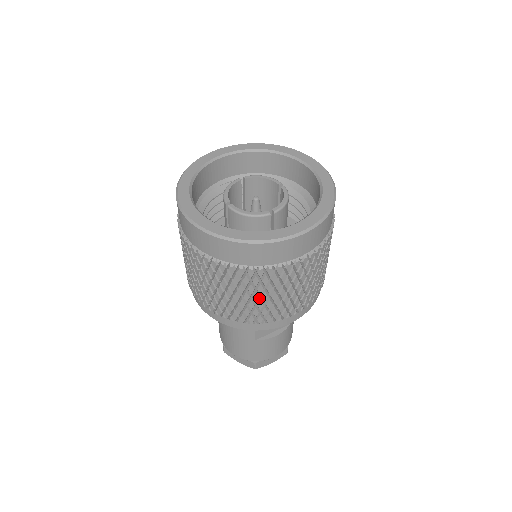
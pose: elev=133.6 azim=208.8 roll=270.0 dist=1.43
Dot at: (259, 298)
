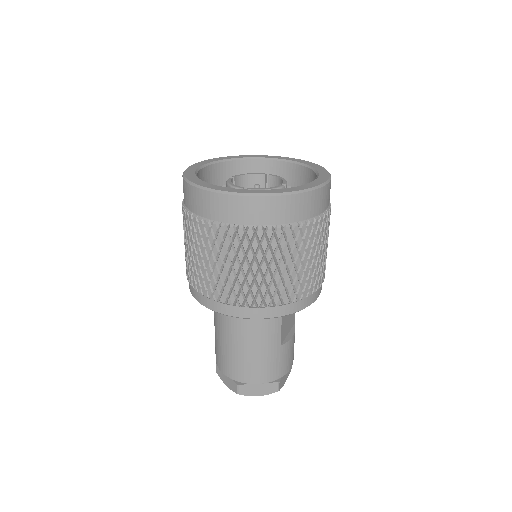
Dot at: (306, 262)
